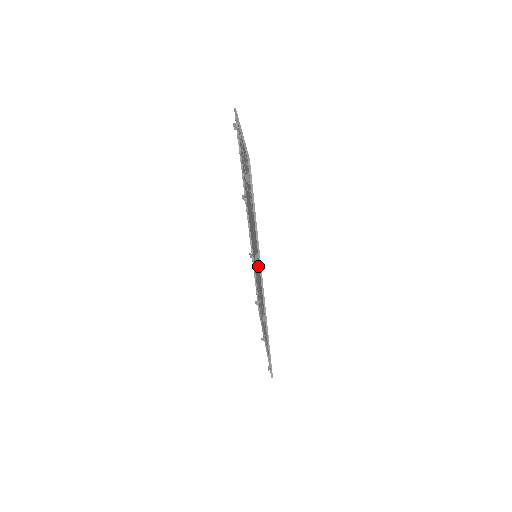
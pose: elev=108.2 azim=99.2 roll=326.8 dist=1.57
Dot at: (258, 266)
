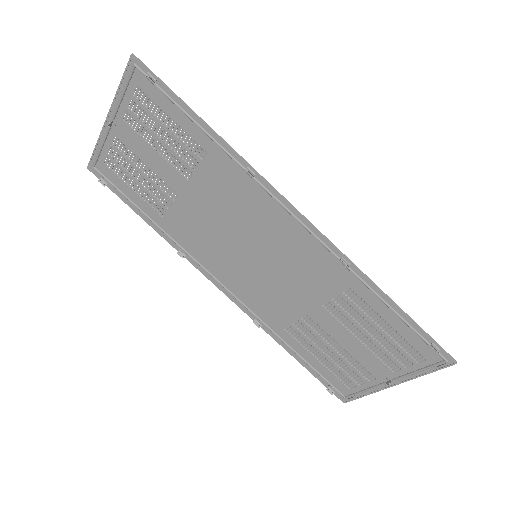
Dot at: (268, 238)
